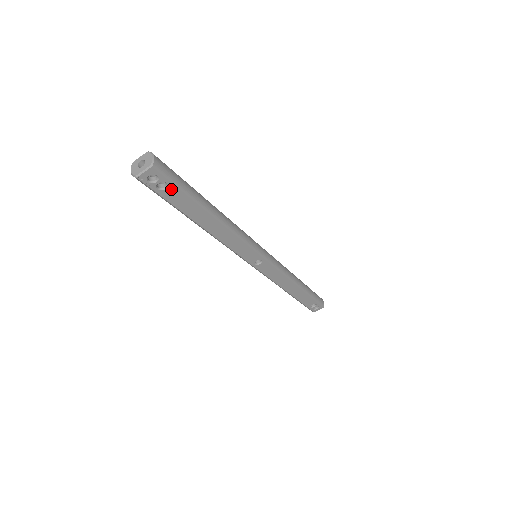
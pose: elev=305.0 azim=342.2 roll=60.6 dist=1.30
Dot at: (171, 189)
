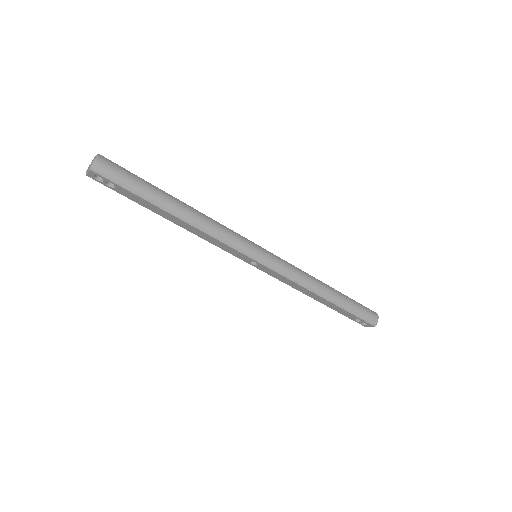
Dot at: (120, 188)
